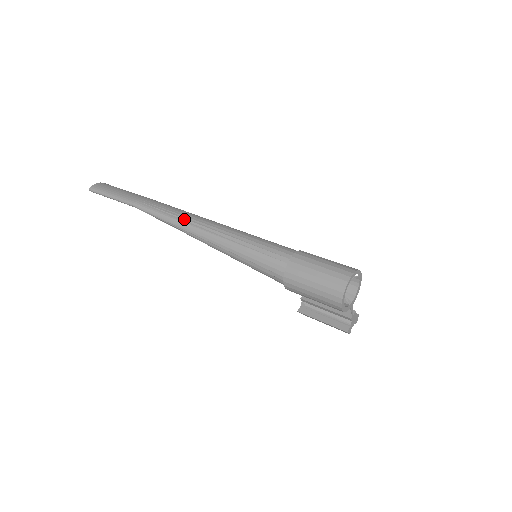
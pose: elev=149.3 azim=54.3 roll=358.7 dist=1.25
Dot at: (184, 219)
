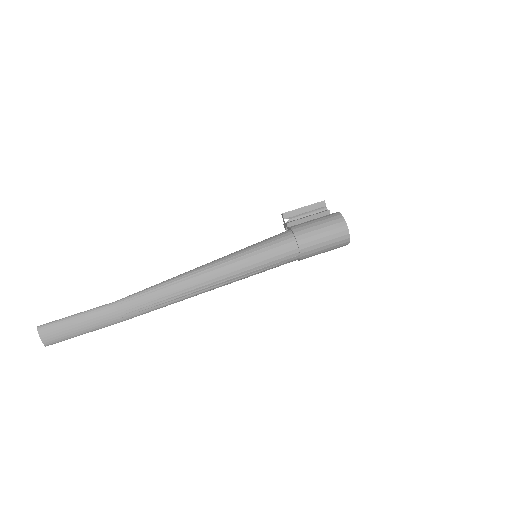
Dot at: (187, 296)
